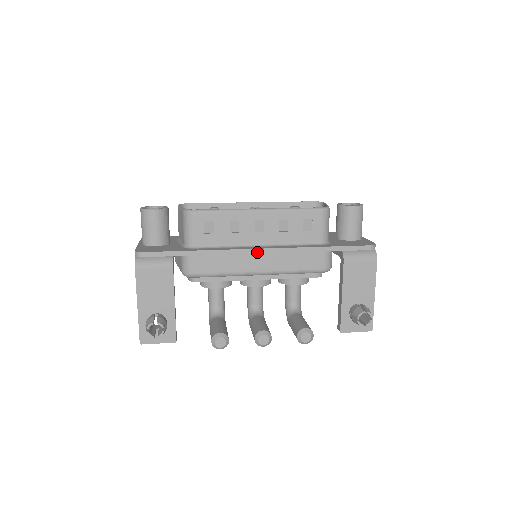
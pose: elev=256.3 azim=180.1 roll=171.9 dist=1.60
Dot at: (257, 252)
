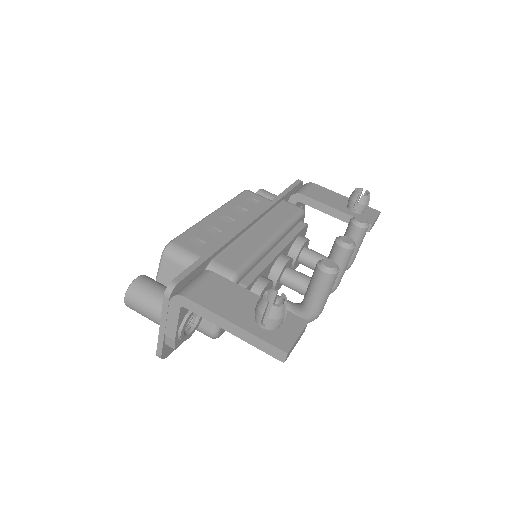
Dot at: (250, 222)
